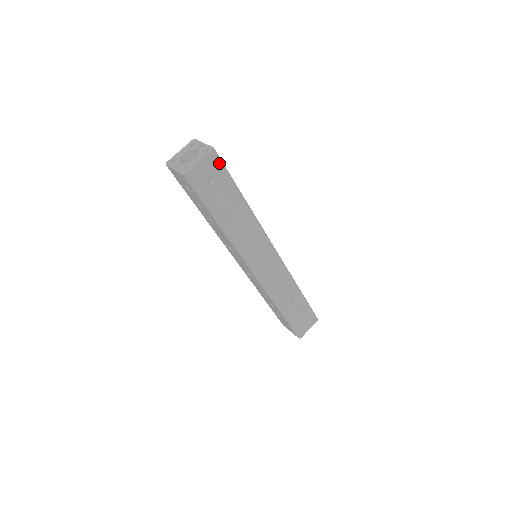
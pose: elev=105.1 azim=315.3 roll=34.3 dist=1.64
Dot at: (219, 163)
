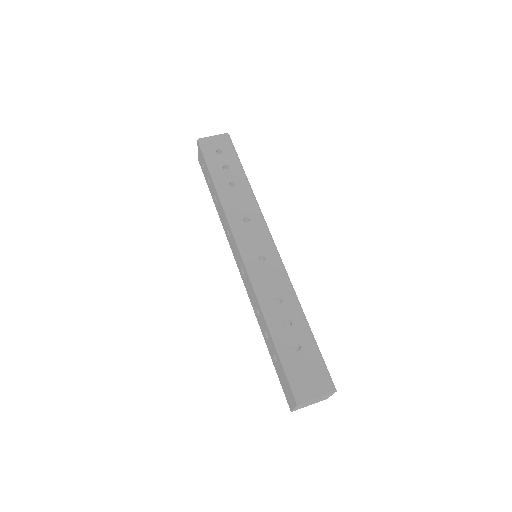
Dot at: (230, 143)
